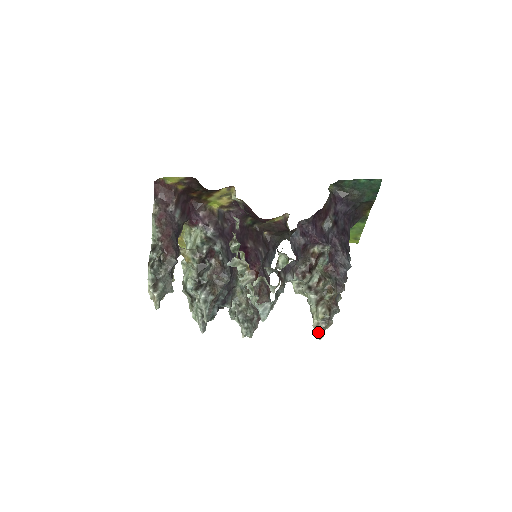
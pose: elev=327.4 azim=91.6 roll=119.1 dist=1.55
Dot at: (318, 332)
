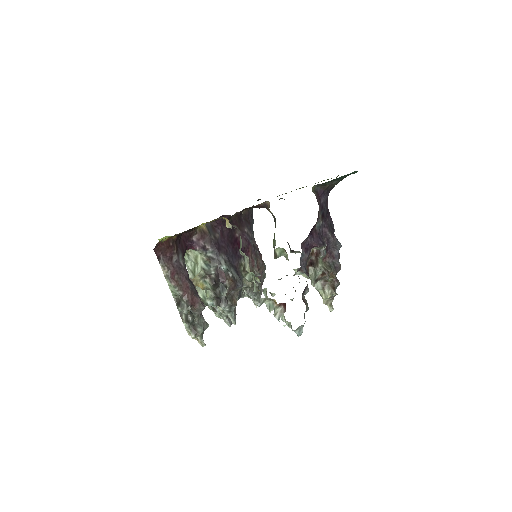
Dot at: (329, 307)
